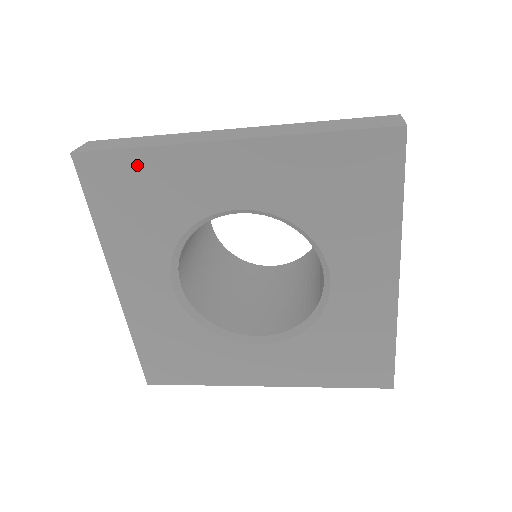
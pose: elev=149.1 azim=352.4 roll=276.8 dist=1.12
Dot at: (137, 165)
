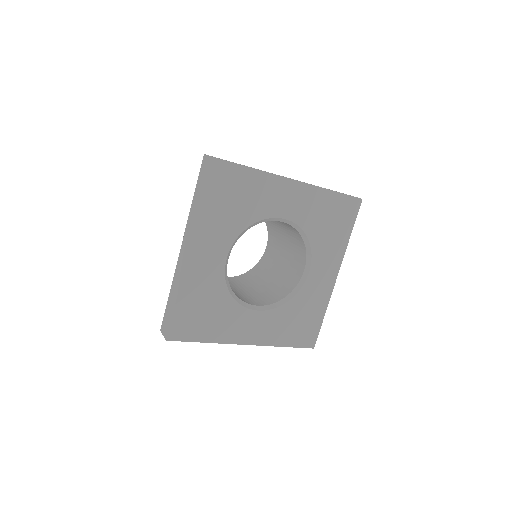
Dot at: (246, 177)
